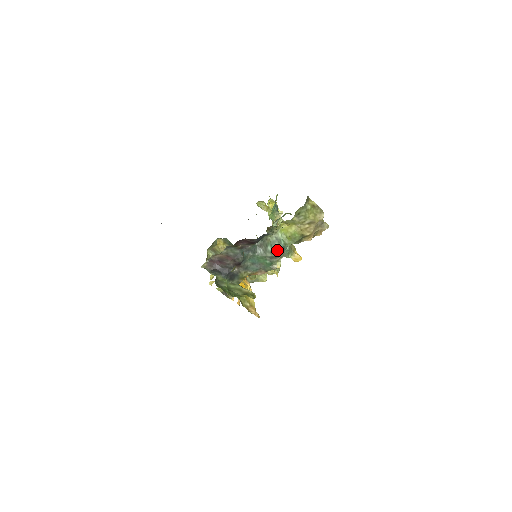
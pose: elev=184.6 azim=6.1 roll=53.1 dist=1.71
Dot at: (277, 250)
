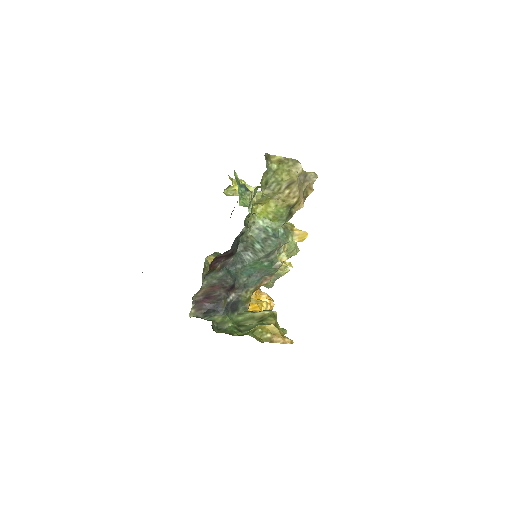
Dot at: (268, 243)
